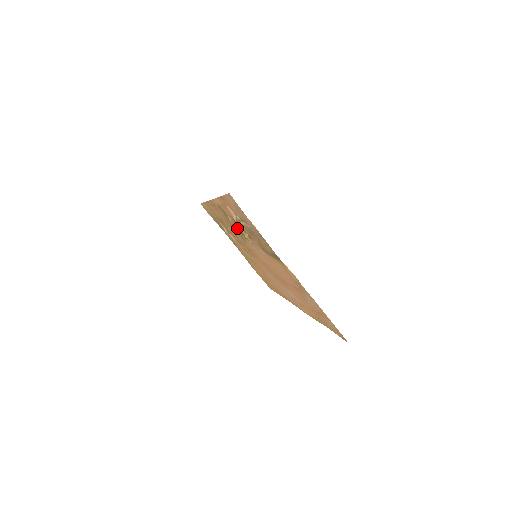
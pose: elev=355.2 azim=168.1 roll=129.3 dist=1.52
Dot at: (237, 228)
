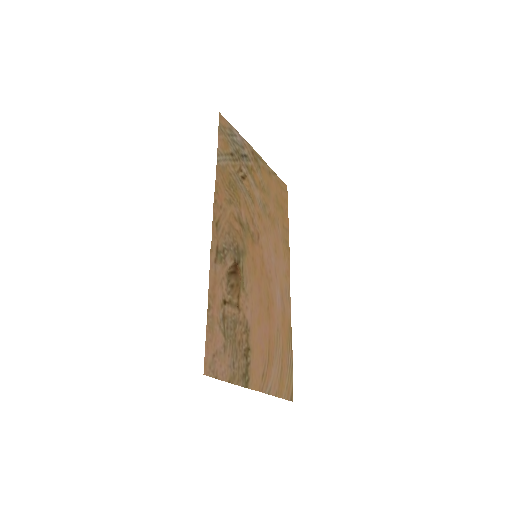
Dot at: (236, 257)
